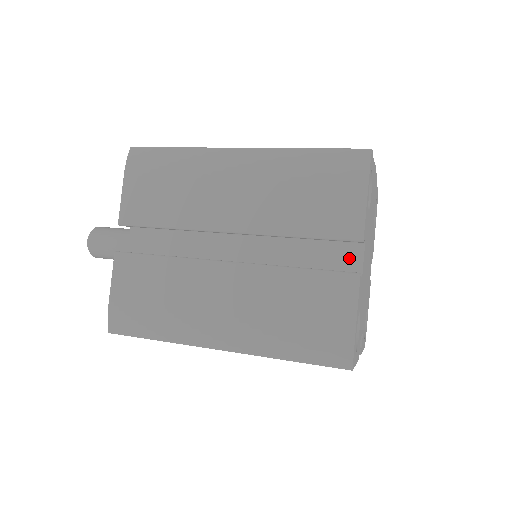
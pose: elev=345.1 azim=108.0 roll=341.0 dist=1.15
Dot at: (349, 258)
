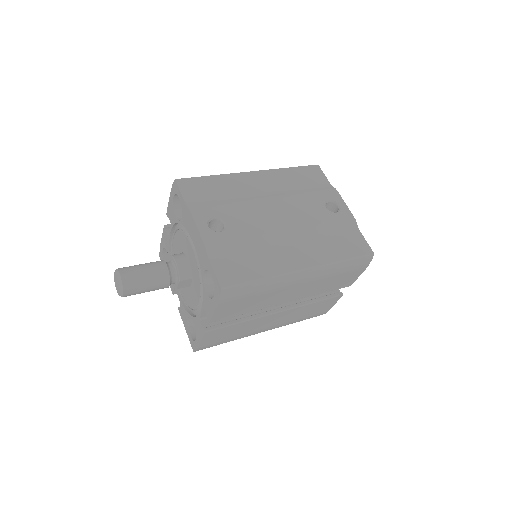
Dot at: occluded
